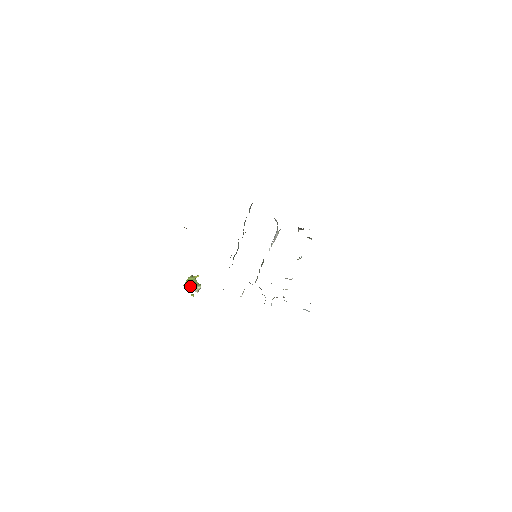
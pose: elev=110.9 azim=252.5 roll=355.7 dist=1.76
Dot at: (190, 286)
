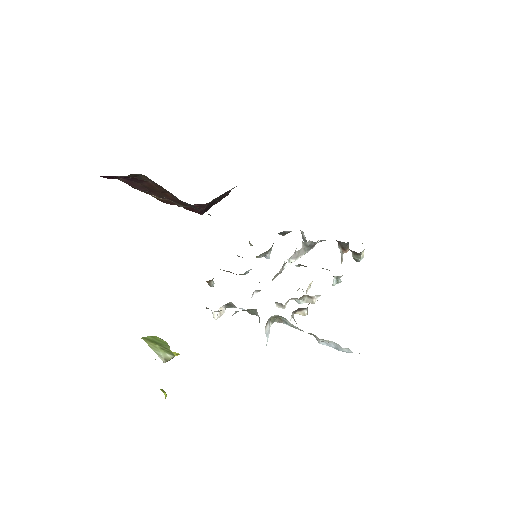
Dot at: (153, 345)
